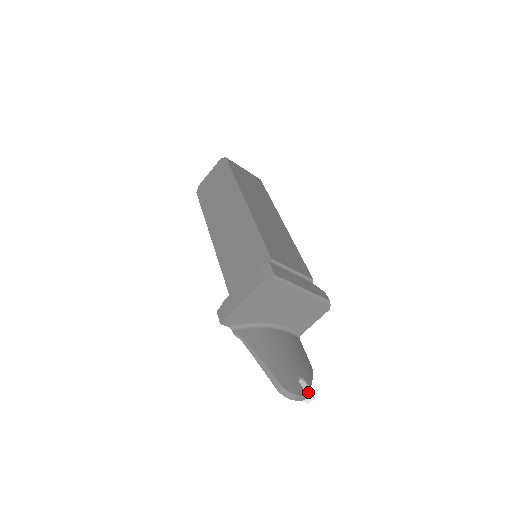
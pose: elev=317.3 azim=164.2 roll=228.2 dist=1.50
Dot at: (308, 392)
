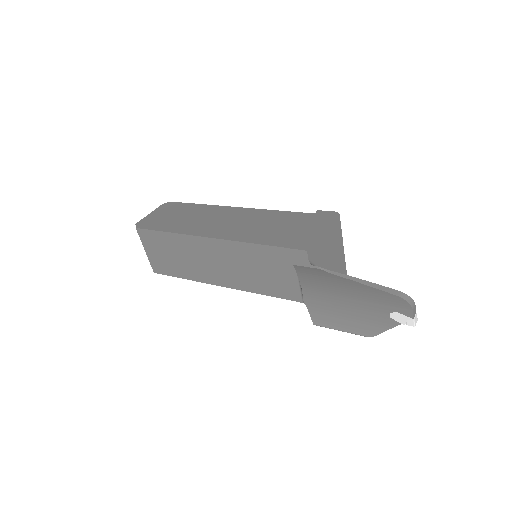
Dot at: occluded
